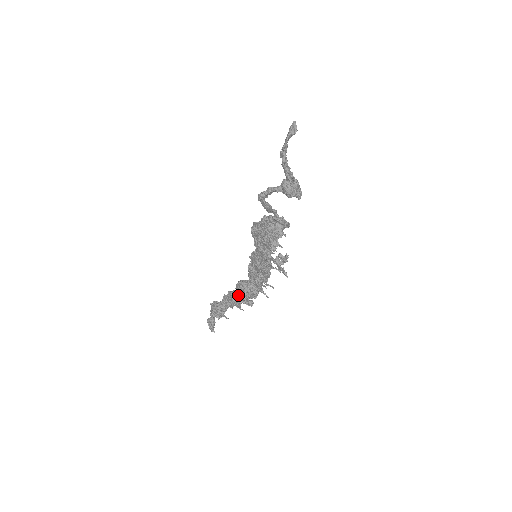
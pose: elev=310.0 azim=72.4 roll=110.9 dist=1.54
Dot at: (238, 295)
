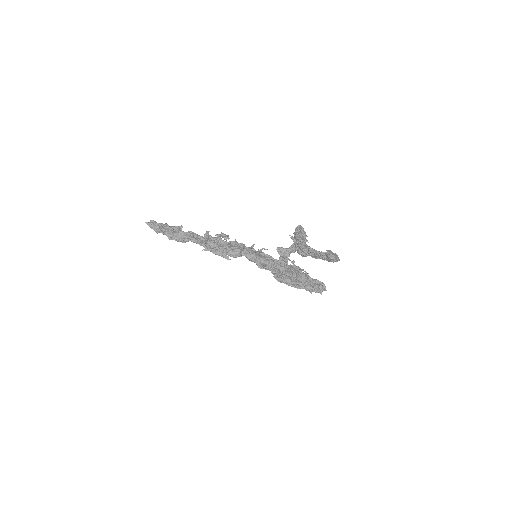
Dot at: occluded
